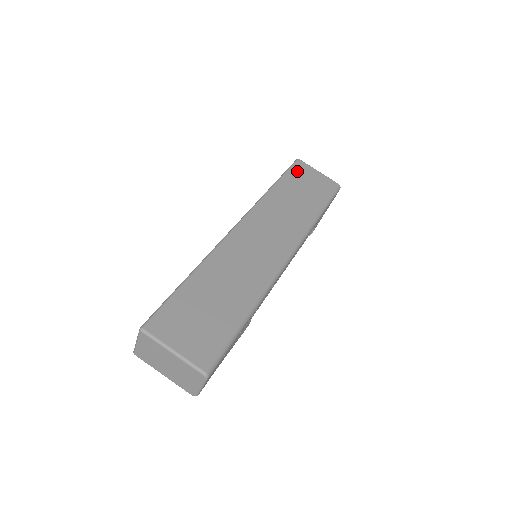
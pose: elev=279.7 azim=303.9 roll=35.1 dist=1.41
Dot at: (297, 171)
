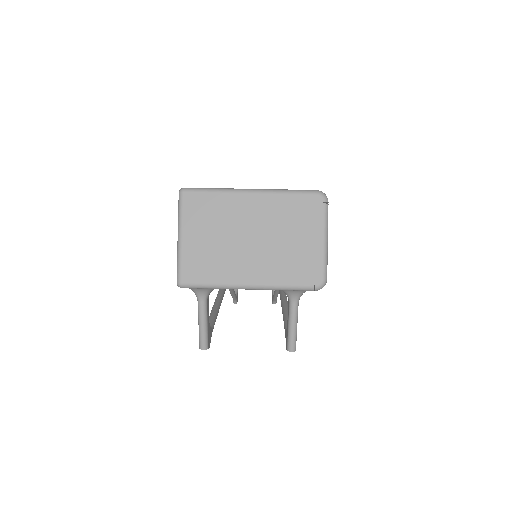
Dot at: occluded
